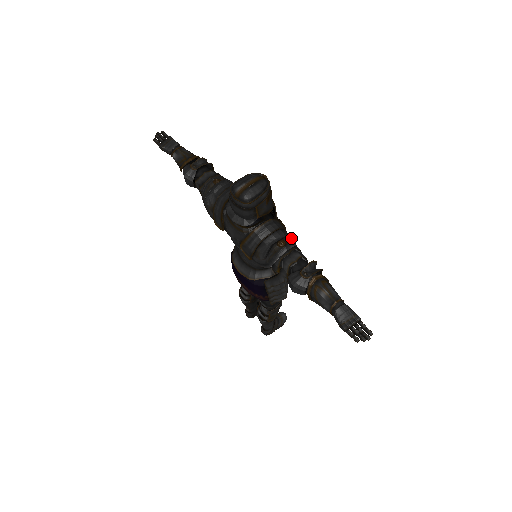
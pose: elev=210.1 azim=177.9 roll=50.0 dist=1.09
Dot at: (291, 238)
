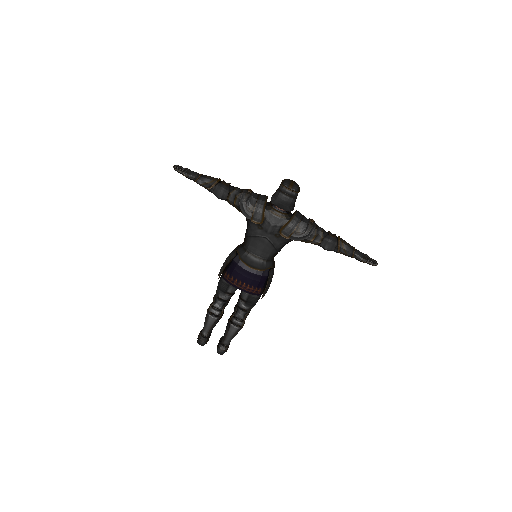
Dot at: occluded
